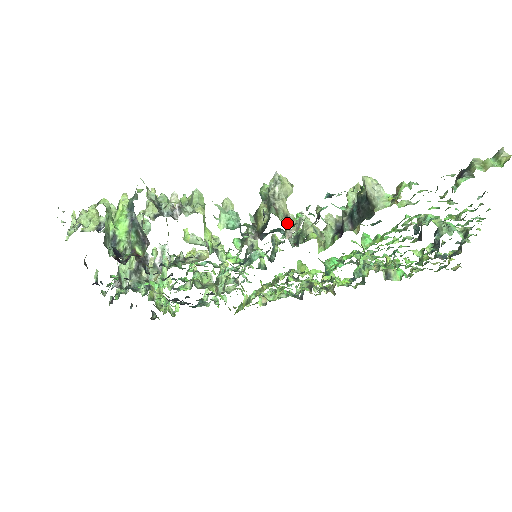
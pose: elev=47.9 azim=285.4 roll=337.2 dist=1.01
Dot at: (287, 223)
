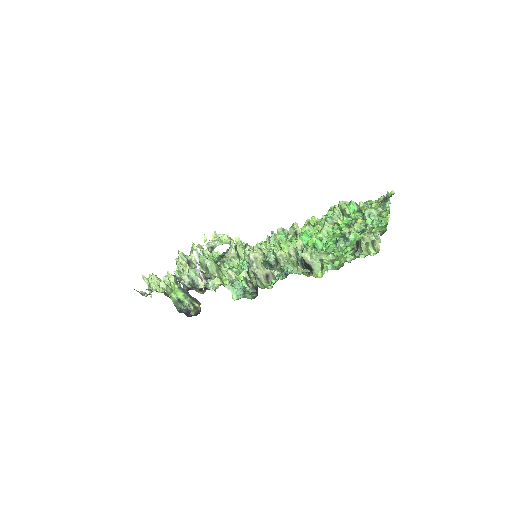
Dot at: (268, 278)
